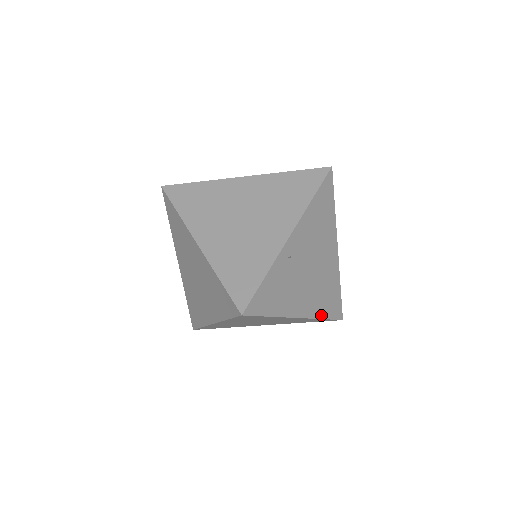
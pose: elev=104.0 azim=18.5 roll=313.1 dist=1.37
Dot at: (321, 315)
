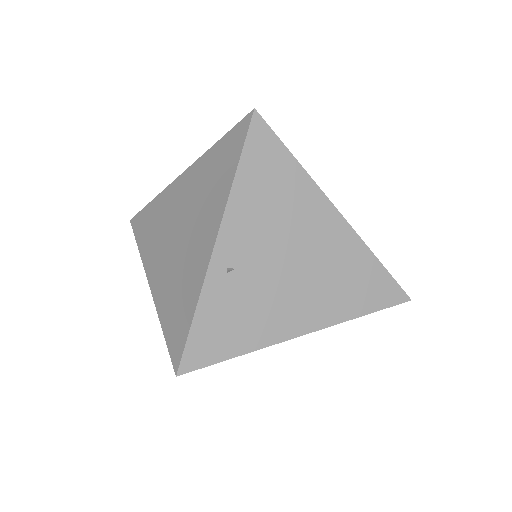
Dot at: (352, 313)
